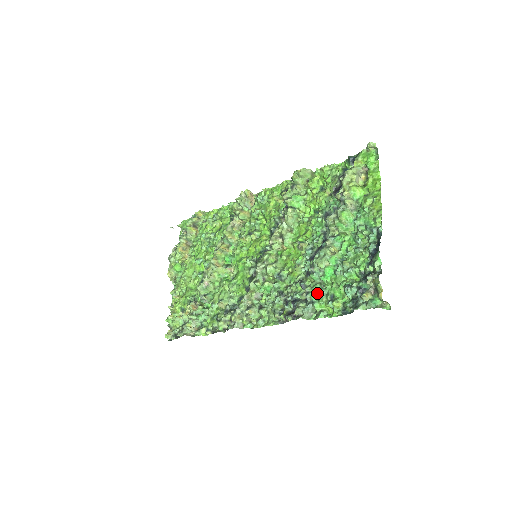
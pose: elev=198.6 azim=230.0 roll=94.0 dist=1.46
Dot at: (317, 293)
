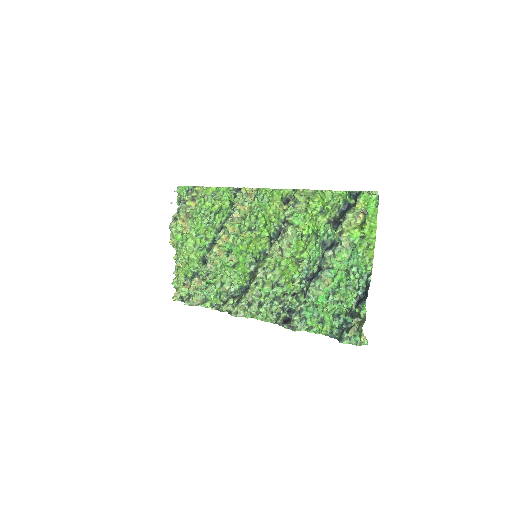
Dot at: (310, 312)
